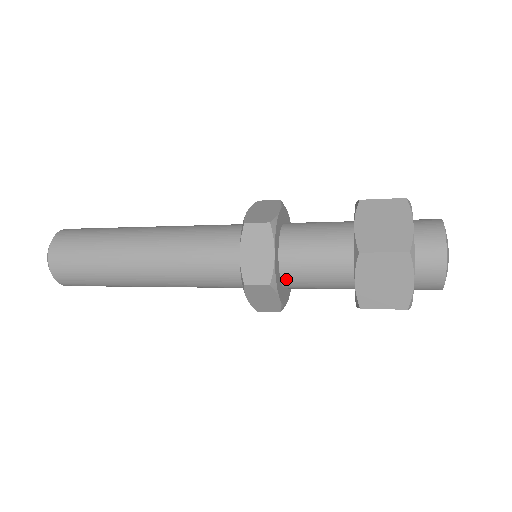
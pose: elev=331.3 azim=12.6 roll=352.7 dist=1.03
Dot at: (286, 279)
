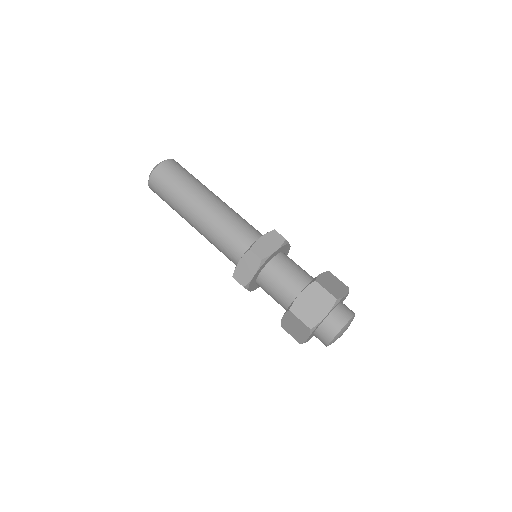
Dot at: (258, 284)
